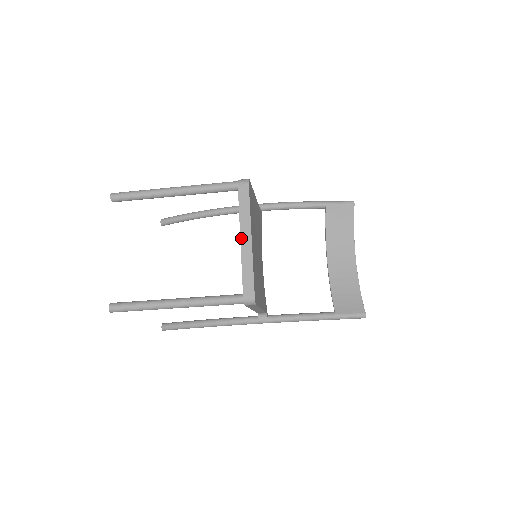
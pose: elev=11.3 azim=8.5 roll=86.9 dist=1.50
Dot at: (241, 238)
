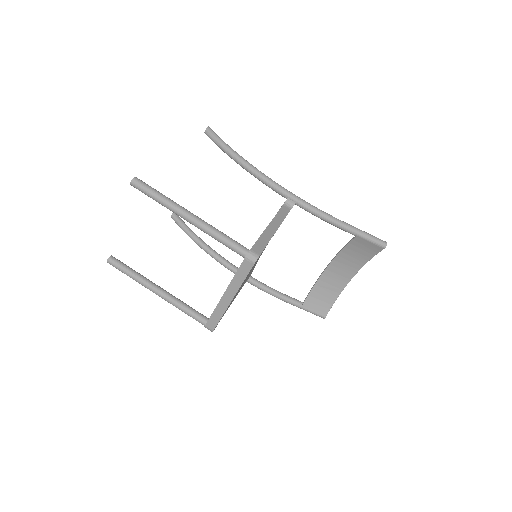
Dot at: (224, 294)
